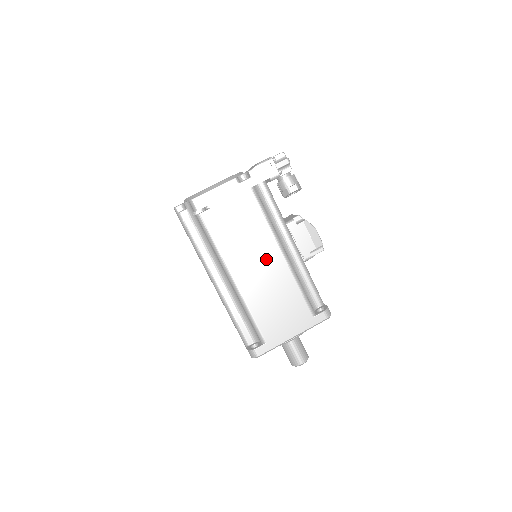
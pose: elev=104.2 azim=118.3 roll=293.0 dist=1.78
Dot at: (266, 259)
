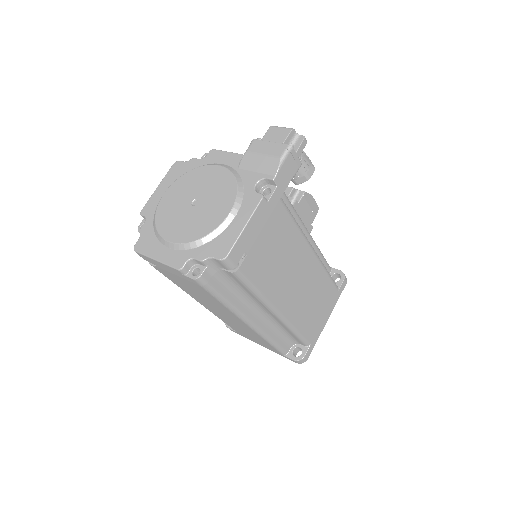
Dot at: (302, 269)
